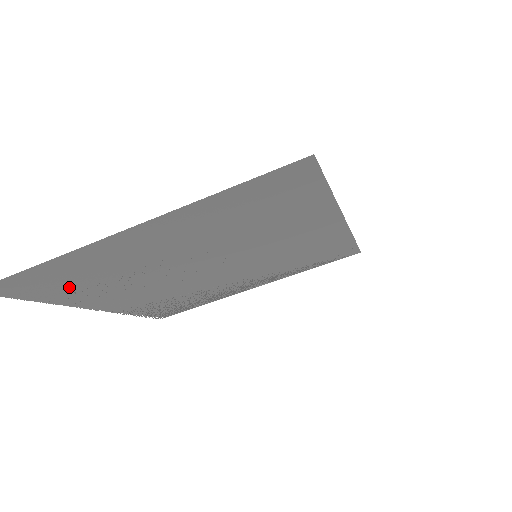
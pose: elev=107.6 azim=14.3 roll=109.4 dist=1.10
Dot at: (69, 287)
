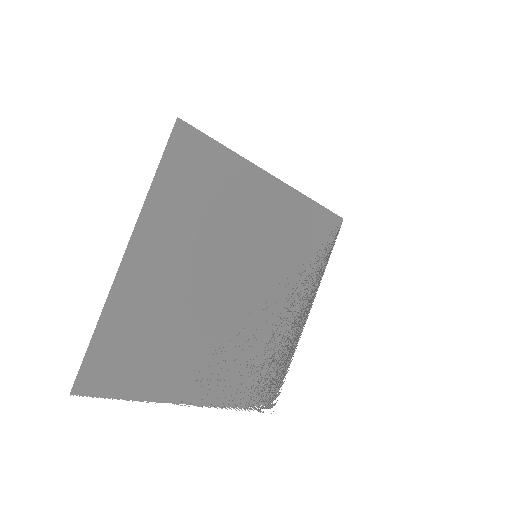
Dot at: (142, 362)
